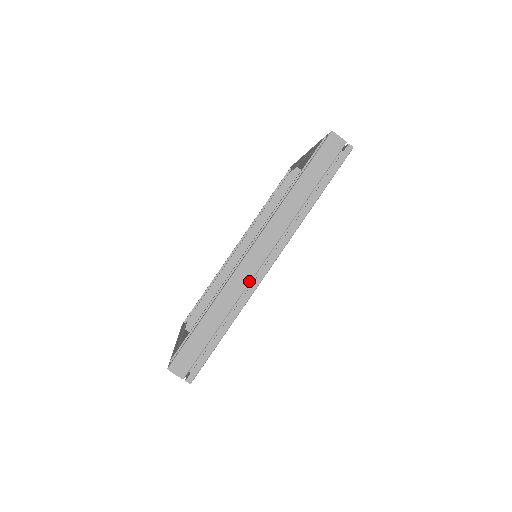
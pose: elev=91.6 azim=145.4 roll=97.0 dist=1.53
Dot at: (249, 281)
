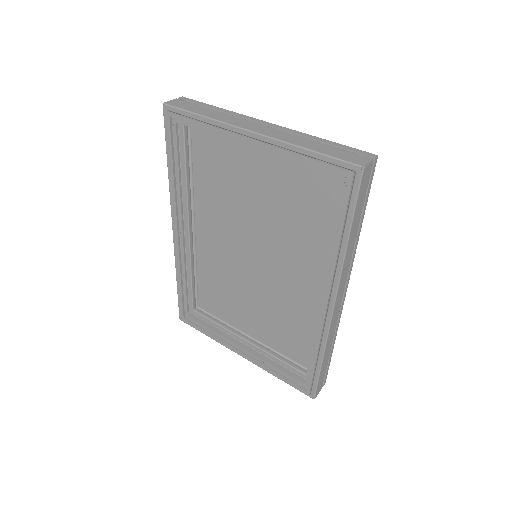
Dot at: (338, 318)
